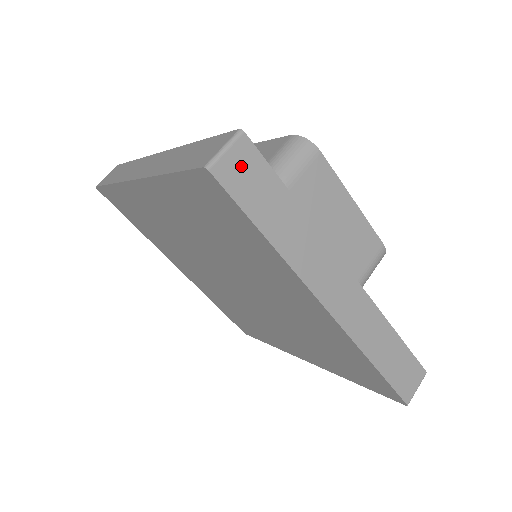
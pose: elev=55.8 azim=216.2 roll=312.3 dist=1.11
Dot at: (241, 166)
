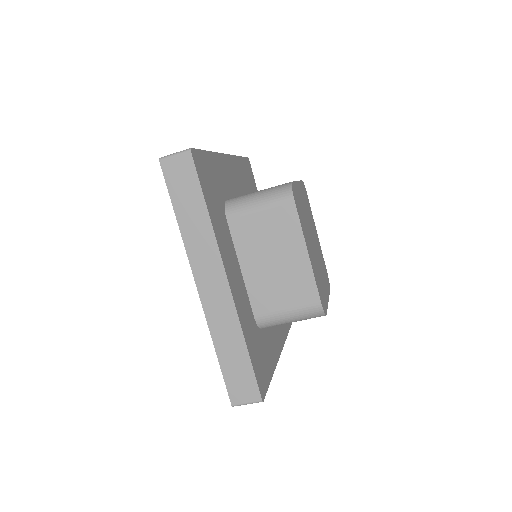
Dot at: (180, 168)
